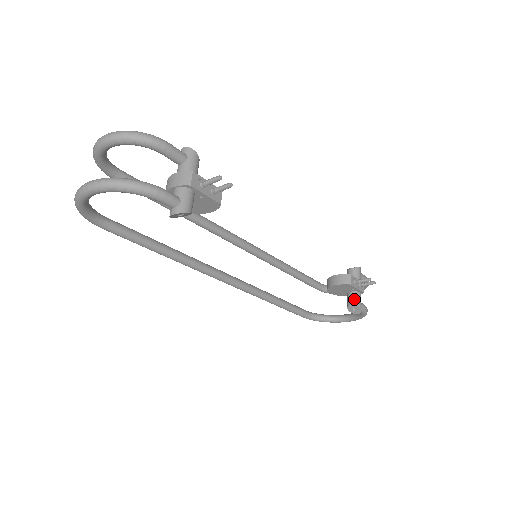
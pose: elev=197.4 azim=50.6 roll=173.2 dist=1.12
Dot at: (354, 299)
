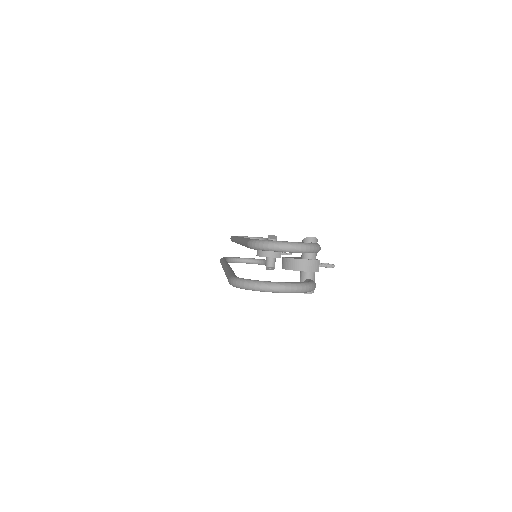
Dot at: (274, 263)
